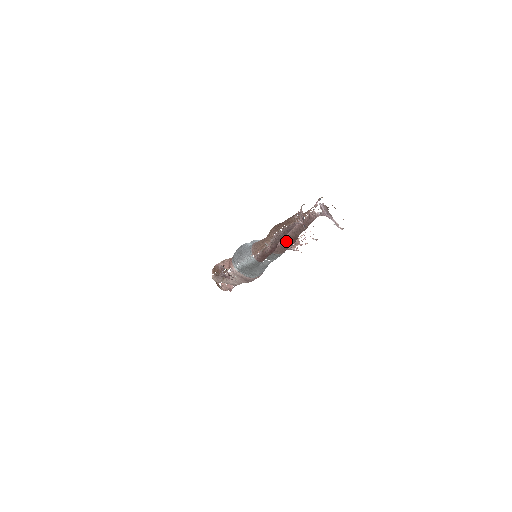
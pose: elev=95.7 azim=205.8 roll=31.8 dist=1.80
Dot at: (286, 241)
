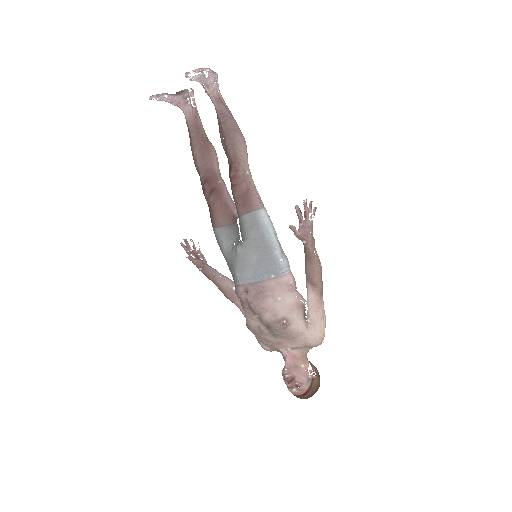
Dot at: occluded
